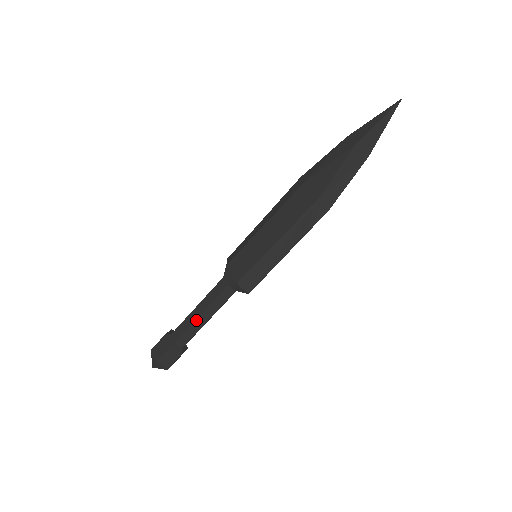
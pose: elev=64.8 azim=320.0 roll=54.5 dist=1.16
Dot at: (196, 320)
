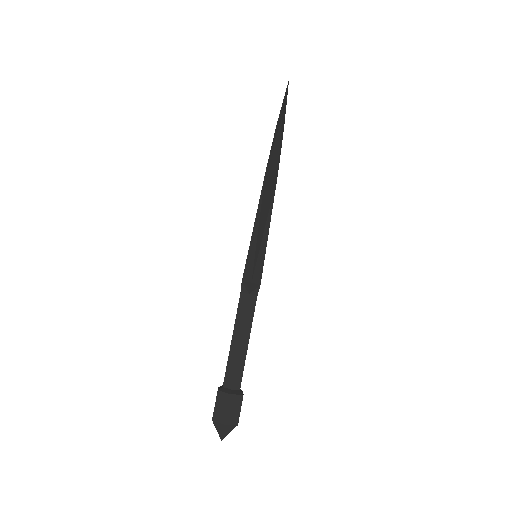
Dot at: (230, 347)
